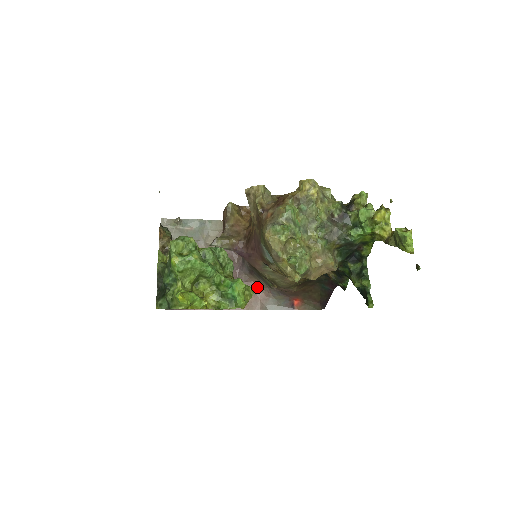
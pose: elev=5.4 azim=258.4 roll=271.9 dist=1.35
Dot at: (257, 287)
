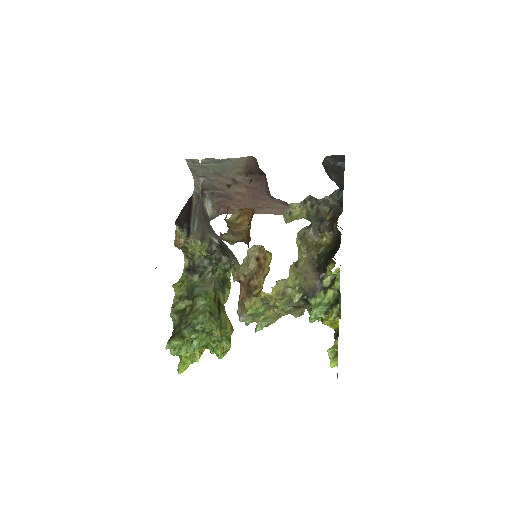
Dot at: (285, 203)
